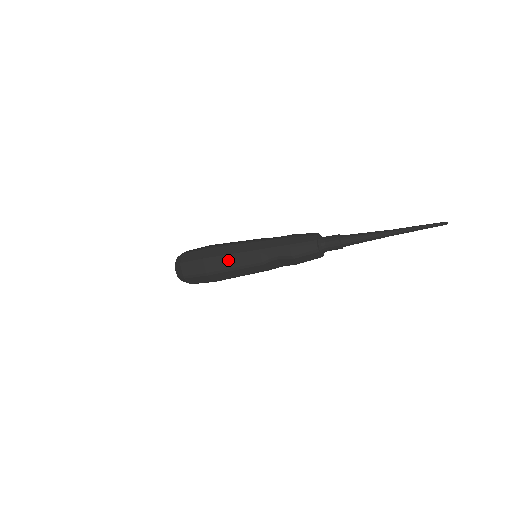
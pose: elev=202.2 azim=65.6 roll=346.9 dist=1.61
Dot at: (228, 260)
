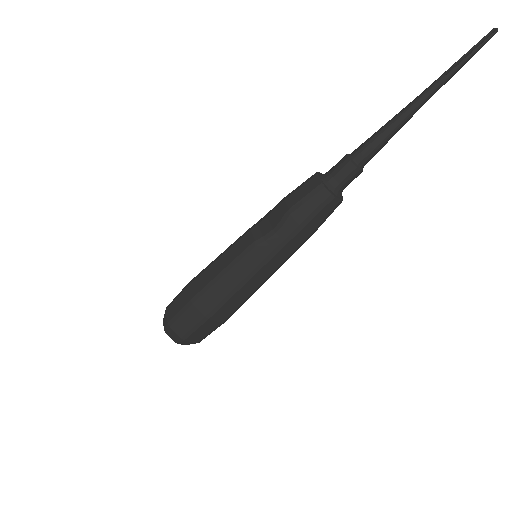
Dot at: occluded
